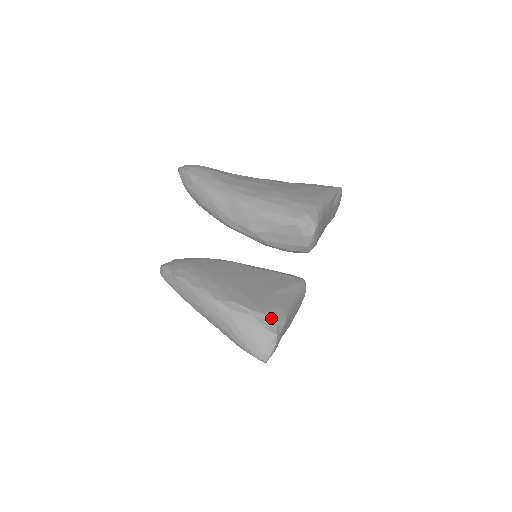
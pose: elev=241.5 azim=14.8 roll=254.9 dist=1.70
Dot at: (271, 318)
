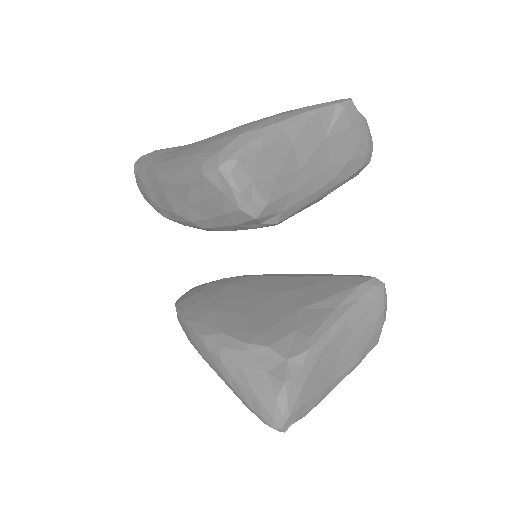
Dot at: (278, 352)
